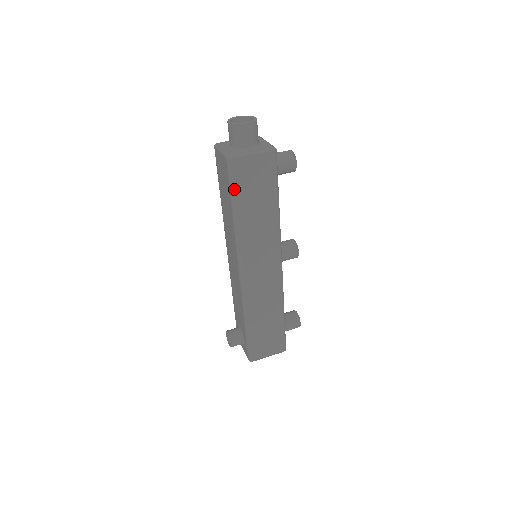
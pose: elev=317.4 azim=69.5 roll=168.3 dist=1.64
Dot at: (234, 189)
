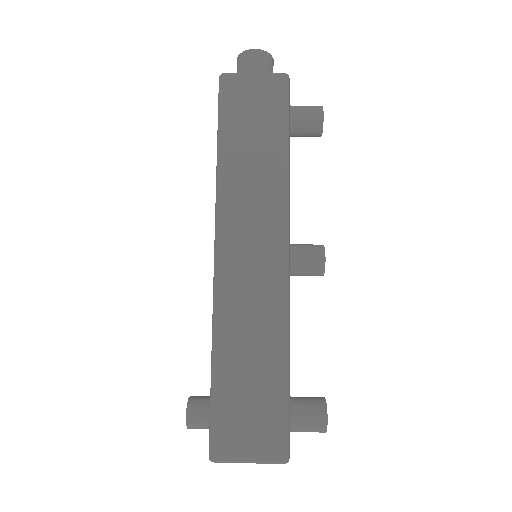
Dot at: (222, 114)
